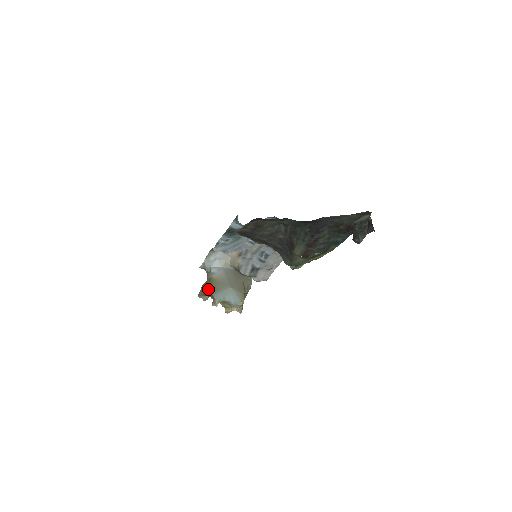
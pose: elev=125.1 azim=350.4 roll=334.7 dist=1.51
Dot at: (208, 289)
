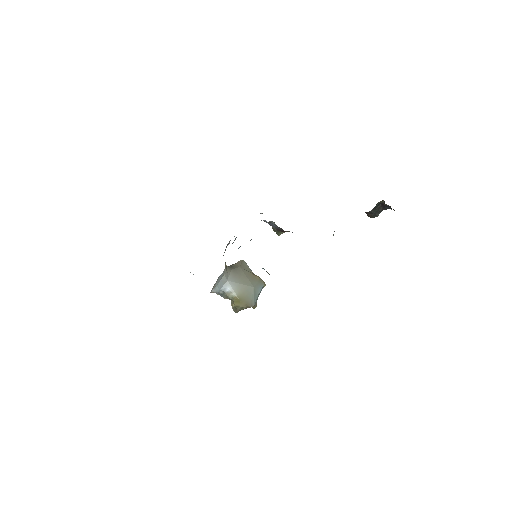
Dot at: (246, 306)
